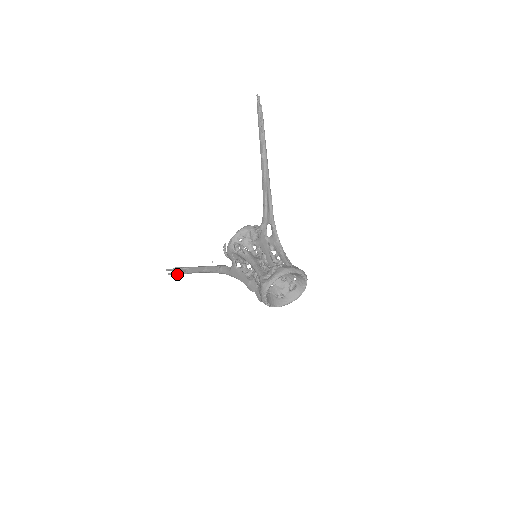
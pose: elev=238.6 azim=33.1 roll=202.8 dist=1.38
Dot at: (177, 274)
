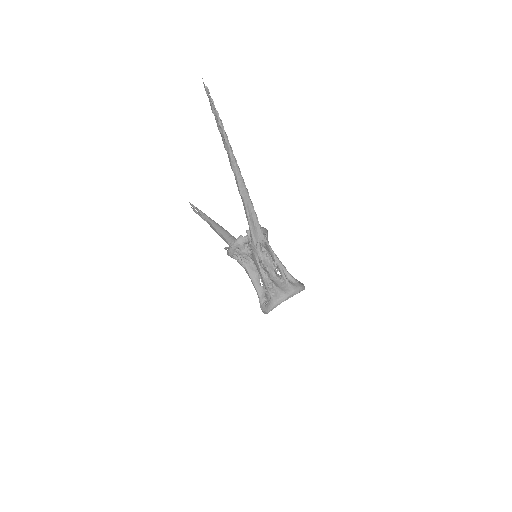
Dot at: occluded
